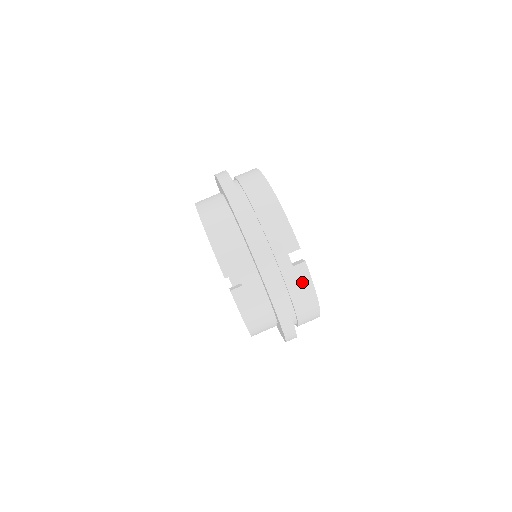
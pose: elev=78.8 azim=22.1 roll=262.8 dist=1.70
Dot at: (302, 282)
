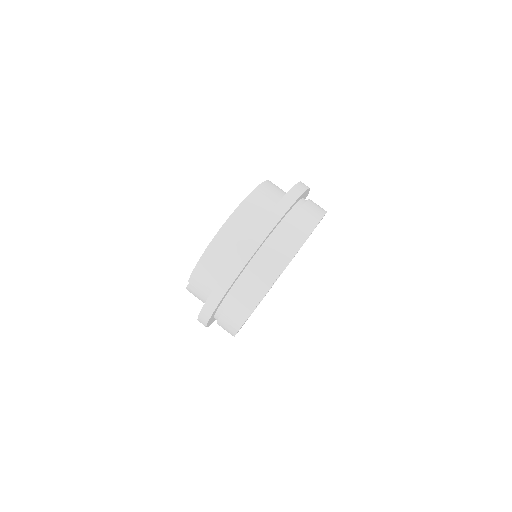
Dot at: (227, 331)
